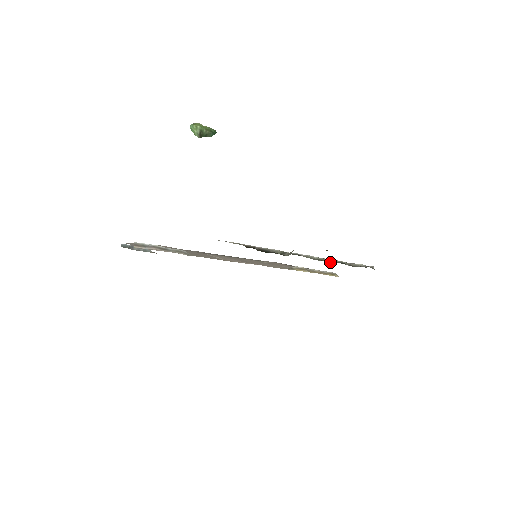
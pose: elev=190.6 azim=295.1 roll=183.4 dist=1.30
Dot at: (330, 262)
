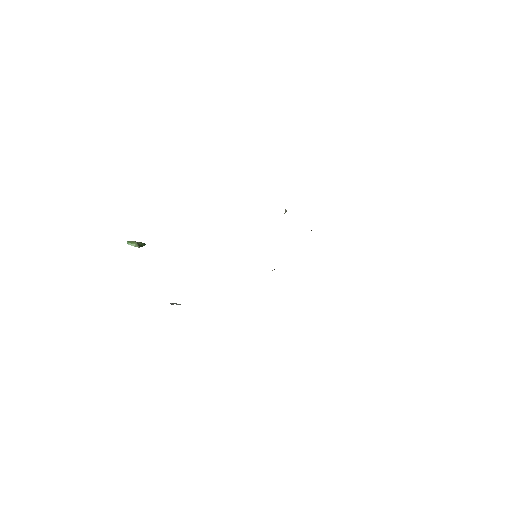
Dot at: occluded
